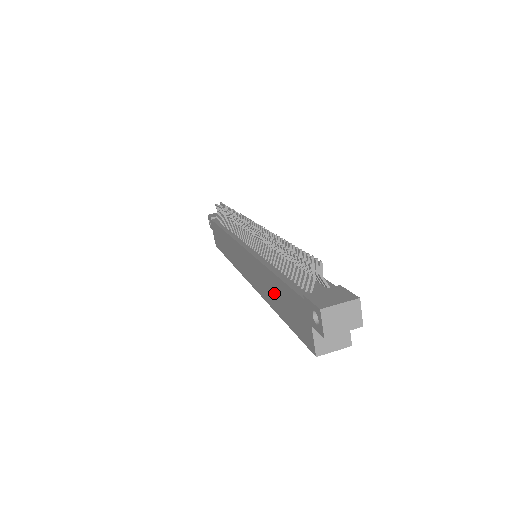
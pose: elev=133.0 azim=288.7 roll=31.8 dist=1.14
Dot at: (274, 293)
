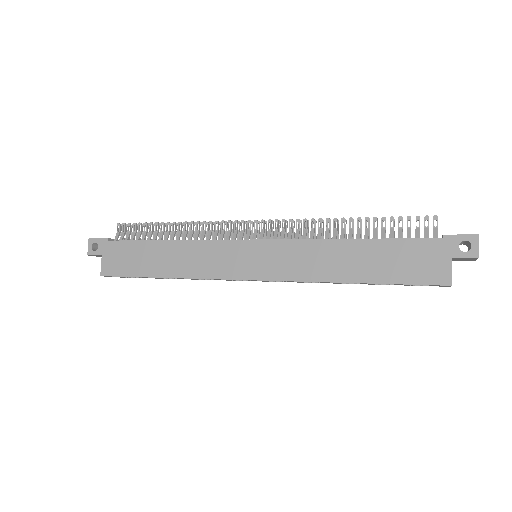
Dot at: (354, 261)
